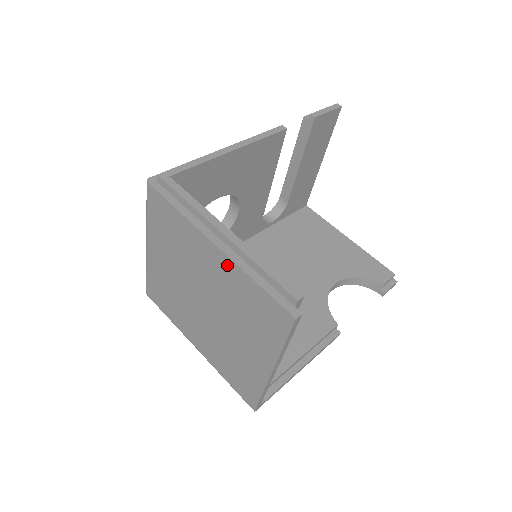
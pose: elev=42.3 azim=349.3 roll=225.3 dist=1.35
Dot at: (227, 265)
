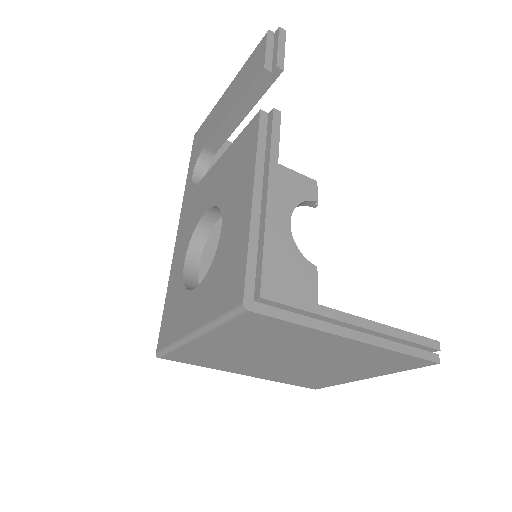
Dot at: (365, 348)
